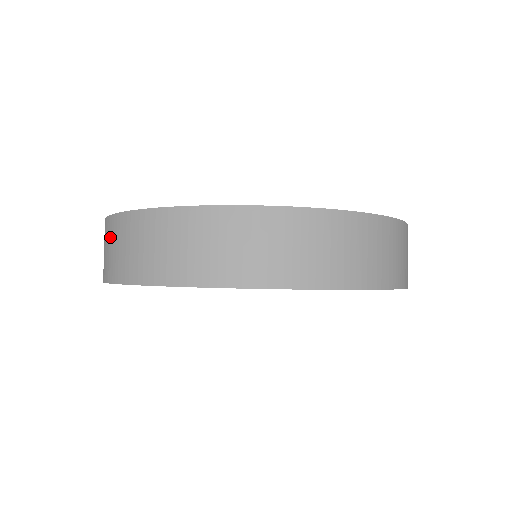
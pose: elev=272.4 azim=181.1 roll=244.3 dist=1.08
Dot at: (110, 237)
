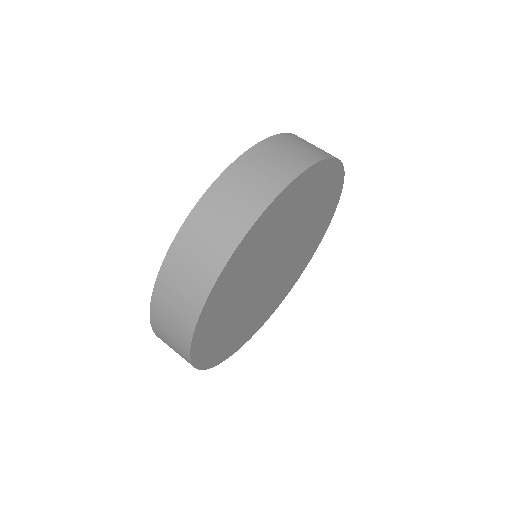
Dot at: (212, 213)
